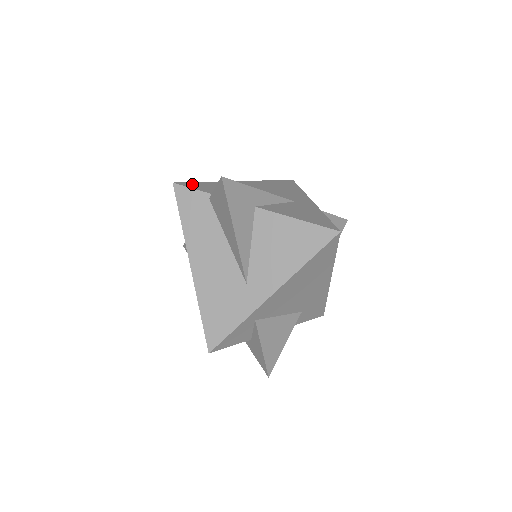
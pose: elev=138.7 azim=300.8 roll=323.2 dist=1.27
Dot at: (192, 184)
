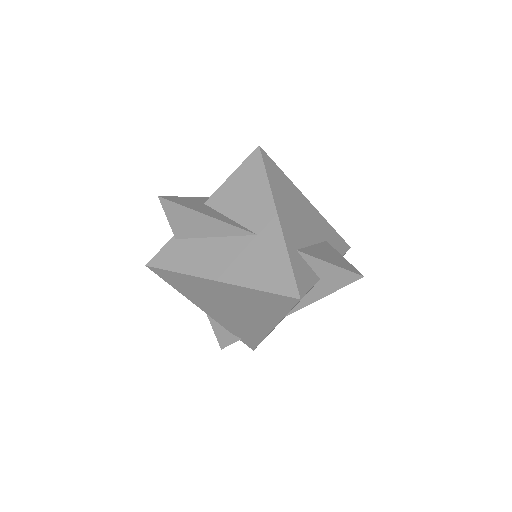
Dot at: occluded
